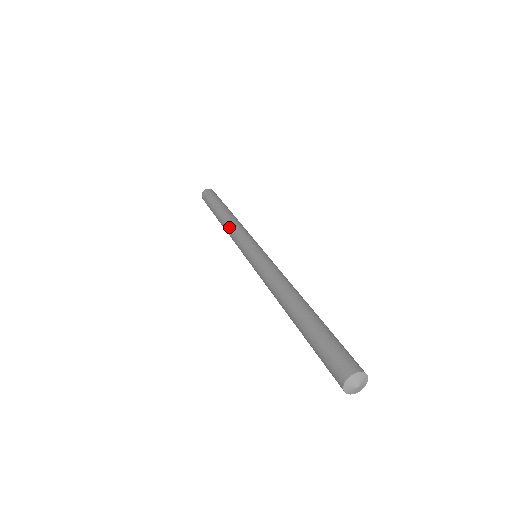
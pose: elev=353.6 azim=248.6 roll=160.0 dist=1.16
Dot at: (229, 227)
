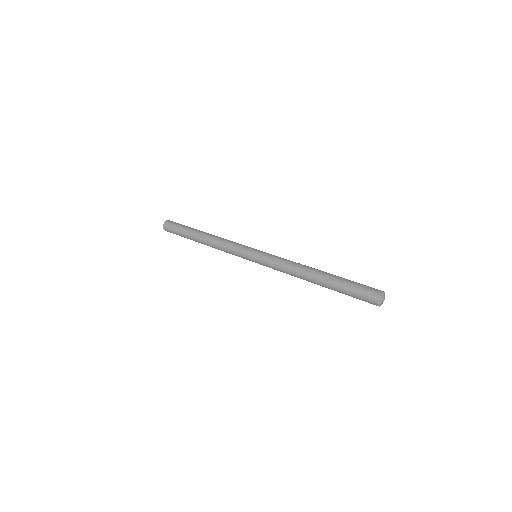
Dot at: (218, 242)
